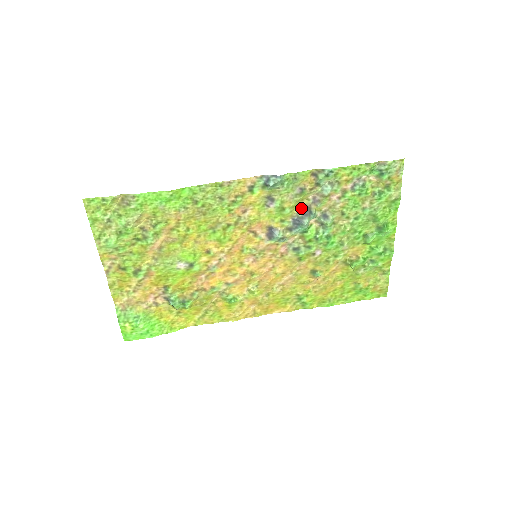
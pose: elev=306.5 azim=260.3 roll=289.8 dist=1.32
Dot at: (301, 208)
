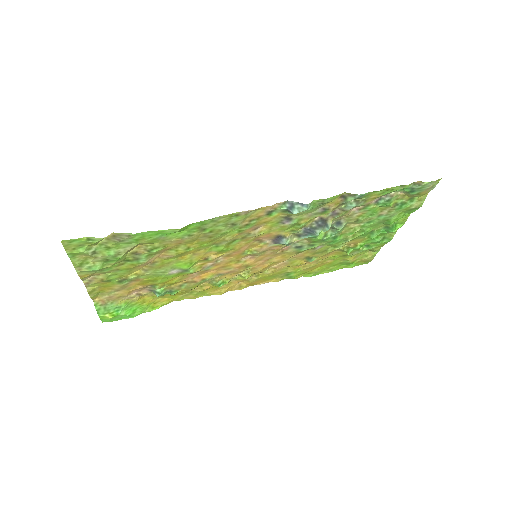
Dot at: (317, 220)
